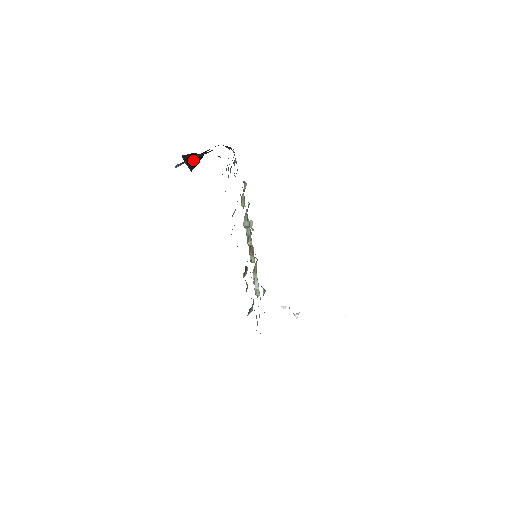
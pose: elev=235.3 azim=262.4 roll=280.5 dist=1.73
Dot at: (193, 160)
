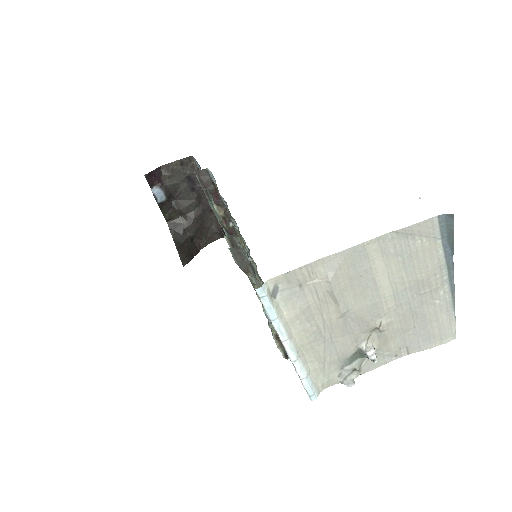
Dot at: (184, 244)
